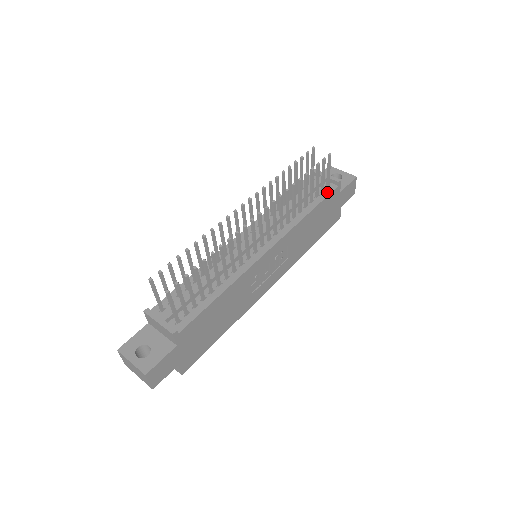
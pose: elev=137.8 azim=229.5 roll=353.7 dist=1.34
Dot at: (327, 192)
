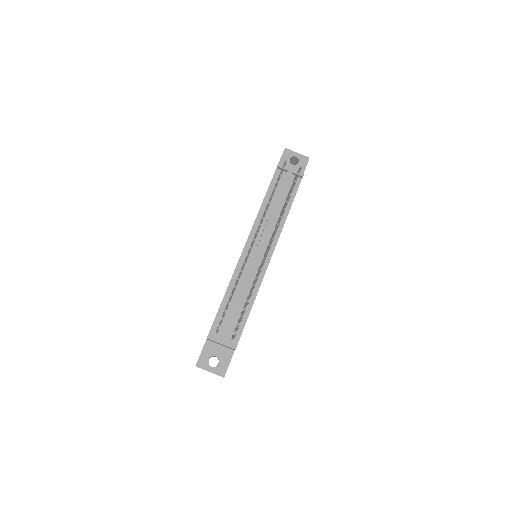
Dot at: (296, 187)
